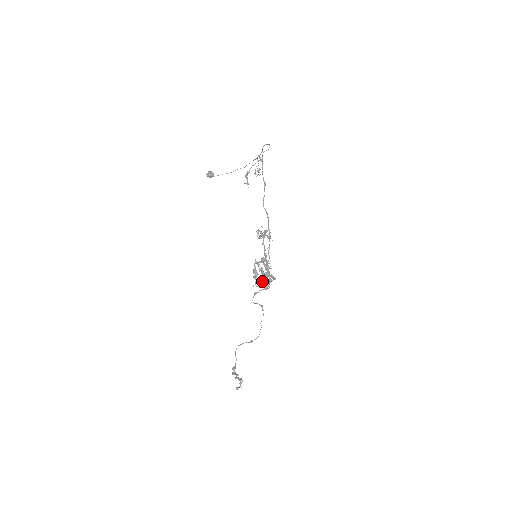
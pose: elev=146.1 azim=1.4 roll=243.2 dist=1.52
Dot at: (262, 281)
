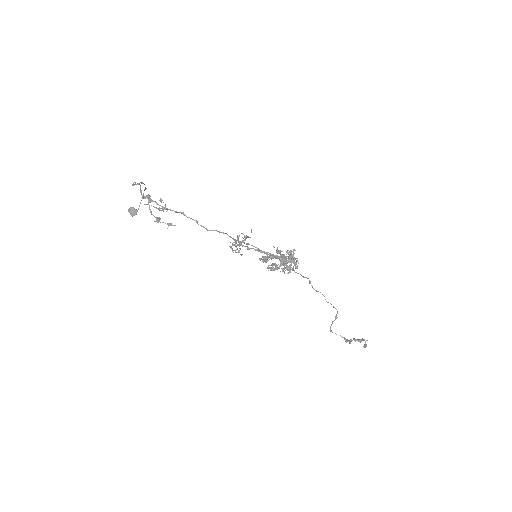
Dot at: (286, 267)
